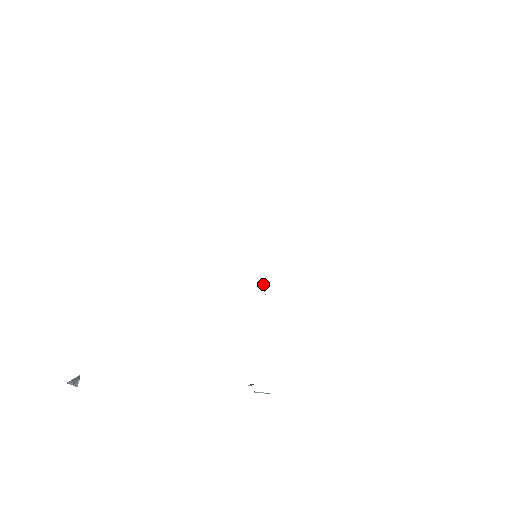
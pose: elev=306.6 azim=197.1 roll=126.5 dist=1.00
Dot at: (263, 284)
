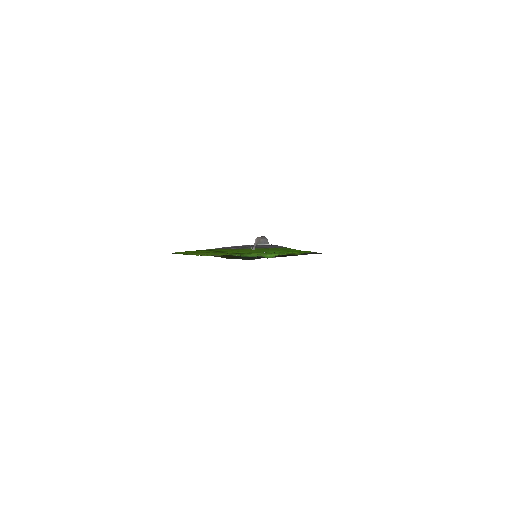
Dot at: occluded
